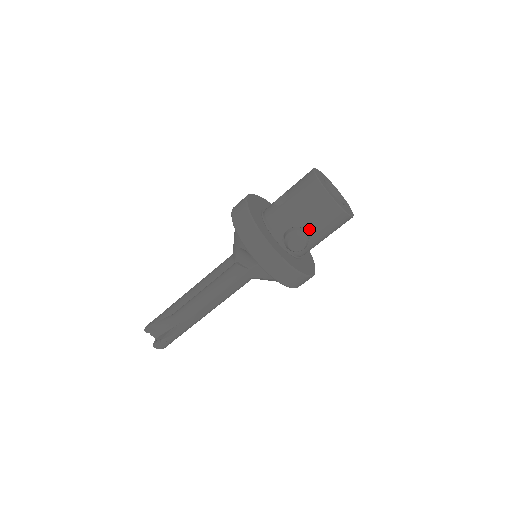
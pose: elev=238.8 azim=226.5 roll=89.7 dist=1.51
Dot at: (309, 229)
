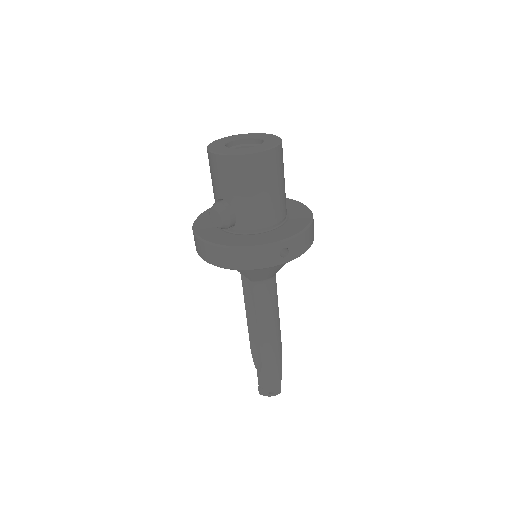
Dot at: (221, 196)
